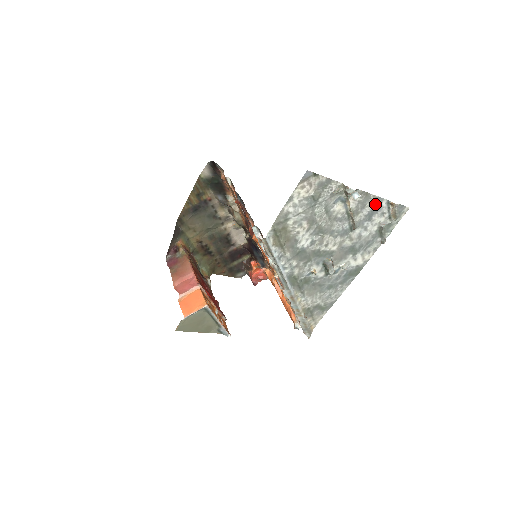
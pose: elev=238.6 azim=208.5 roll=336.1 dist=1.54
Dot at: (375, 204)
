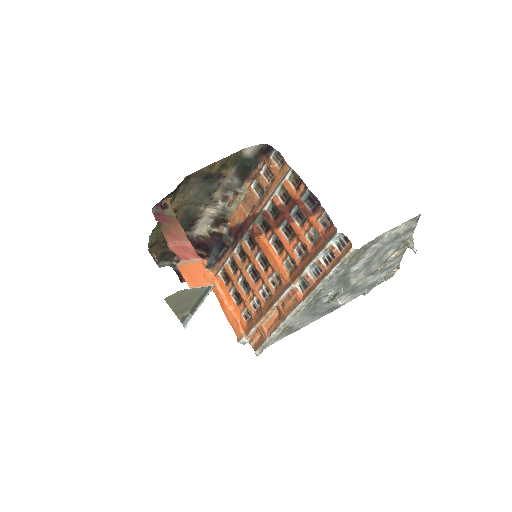
Dot at: (396, 262)
